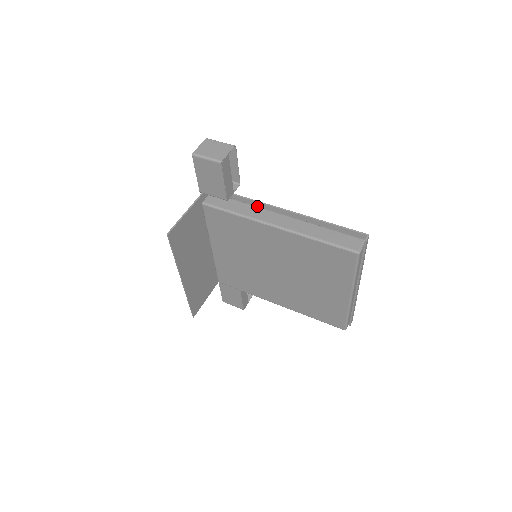
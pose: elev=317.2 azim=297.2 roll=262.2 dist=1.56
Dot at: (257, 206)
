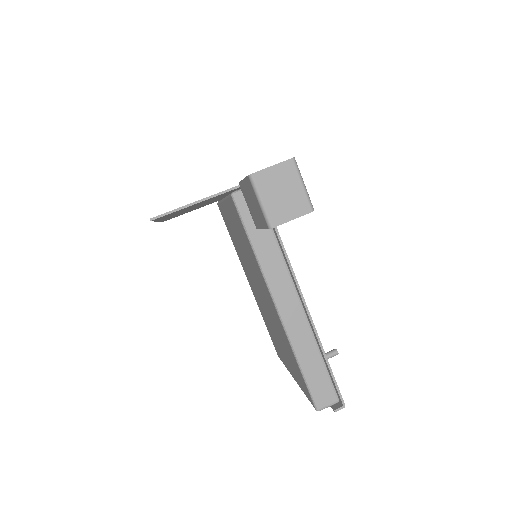
Dot at: (285, 259)
